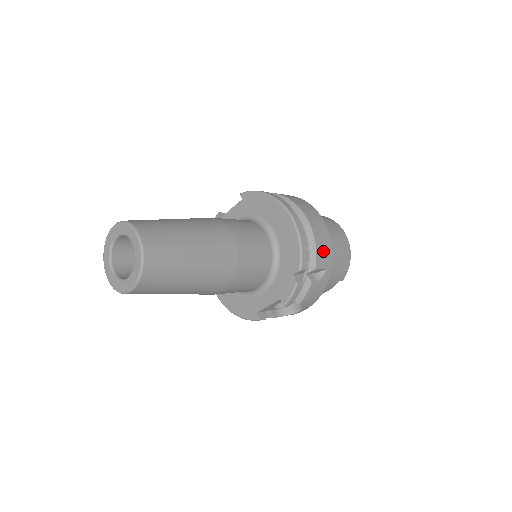
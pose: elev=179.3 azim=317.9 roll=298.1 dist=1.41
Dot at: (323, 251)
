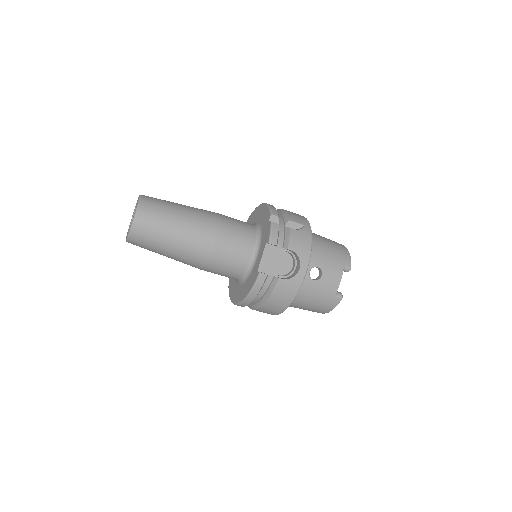
Dot at: (296, 216)
